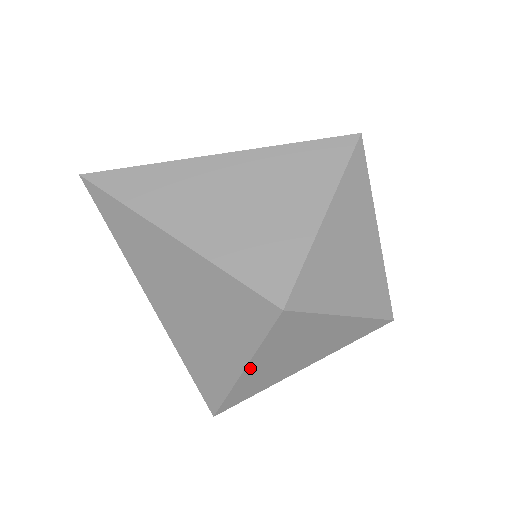
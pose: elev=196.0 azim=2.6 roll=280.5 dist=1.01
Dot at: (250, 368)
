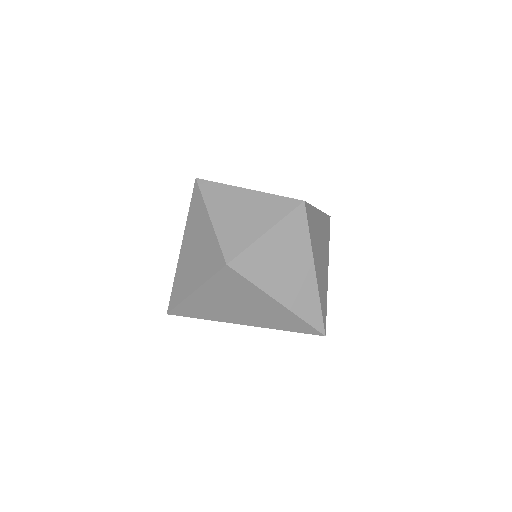
Dot at: (278, 297)
